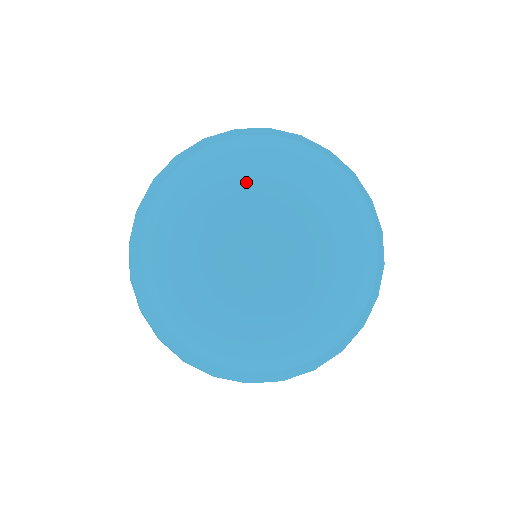
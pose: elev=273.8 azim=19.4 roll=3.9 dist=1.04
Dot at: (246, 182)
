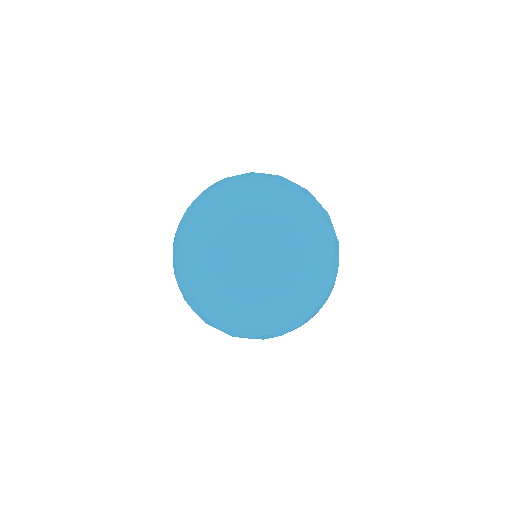
Dot at: (204, 191)
